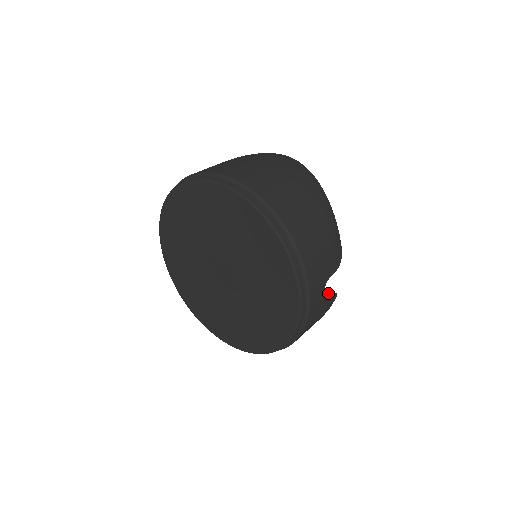
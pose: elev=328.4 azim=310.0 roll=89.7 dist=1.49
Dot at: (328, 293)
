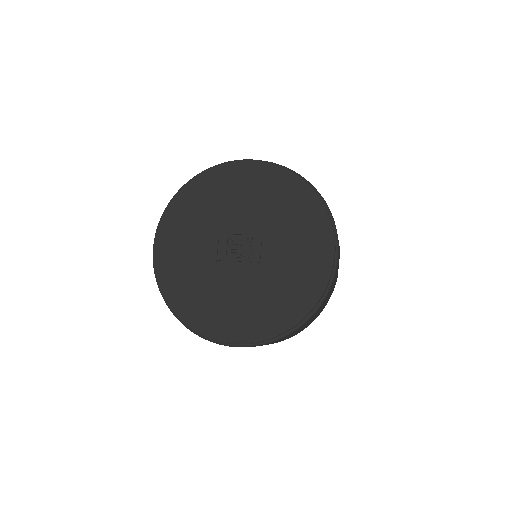
Dot at: occluded
